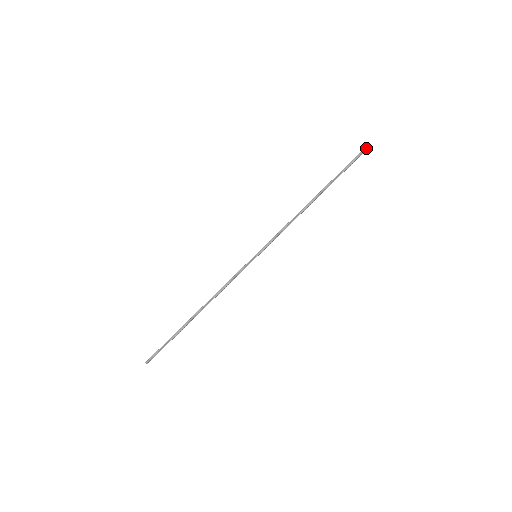
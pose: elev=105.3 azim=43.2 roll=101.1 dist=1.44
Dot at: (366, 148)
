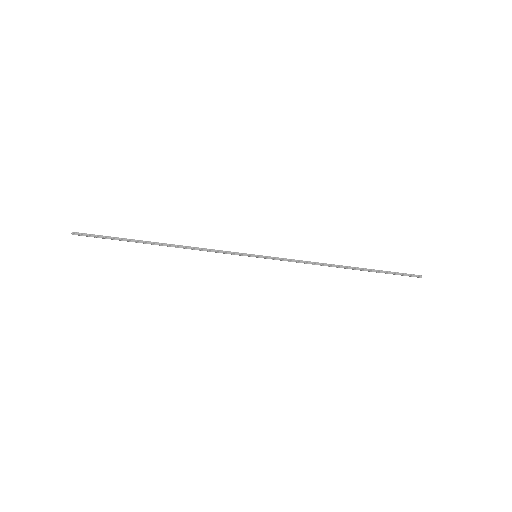
Dot at: occluded
